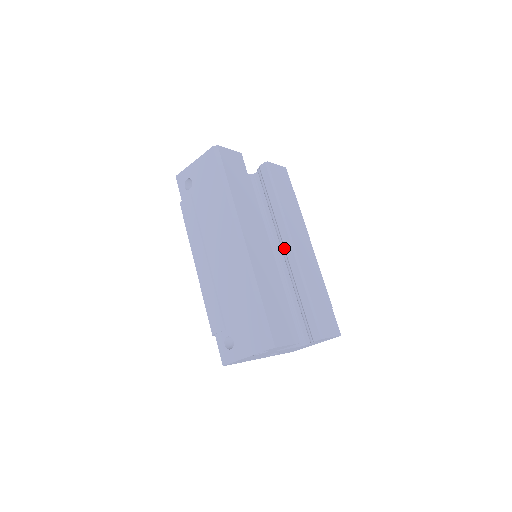
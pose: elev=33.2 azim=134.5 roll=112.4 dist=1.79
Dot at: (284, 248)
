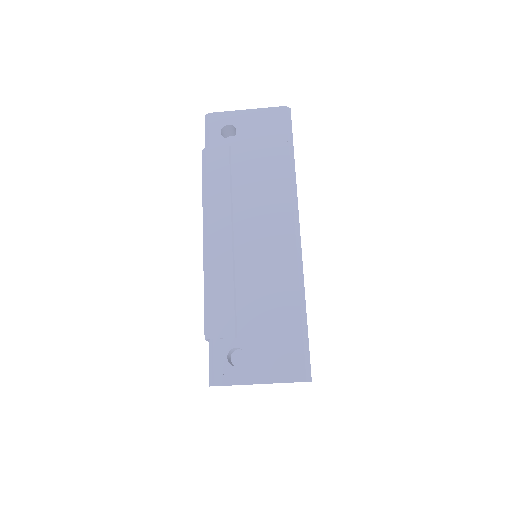
Dot at: occluded
